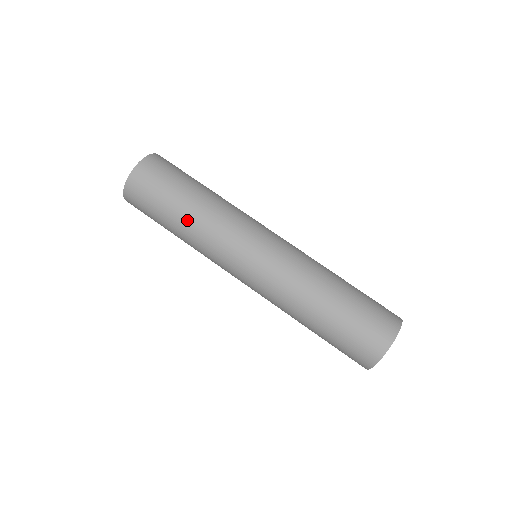
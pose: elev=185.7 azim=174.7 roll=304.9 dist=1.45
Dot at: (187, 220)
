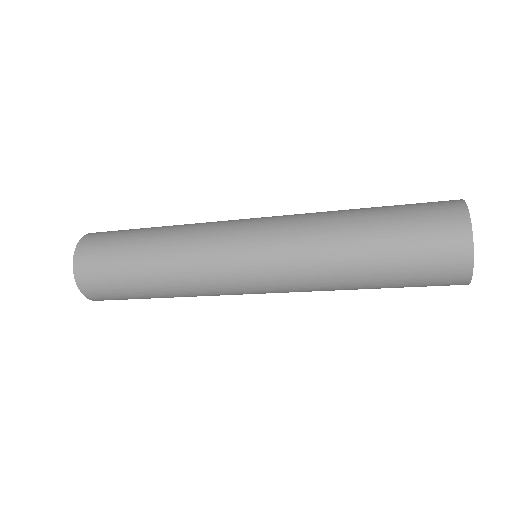
Dot at: (157, 275)
